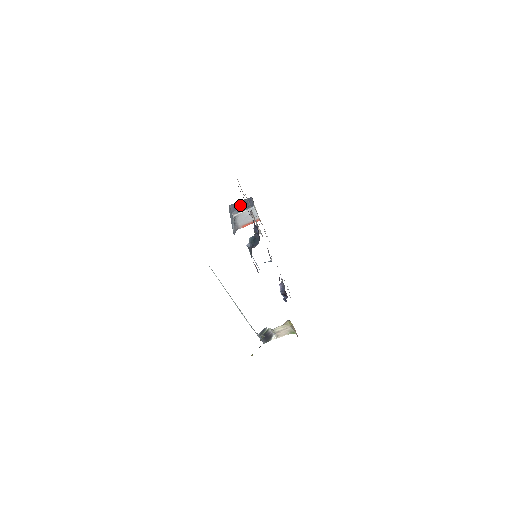
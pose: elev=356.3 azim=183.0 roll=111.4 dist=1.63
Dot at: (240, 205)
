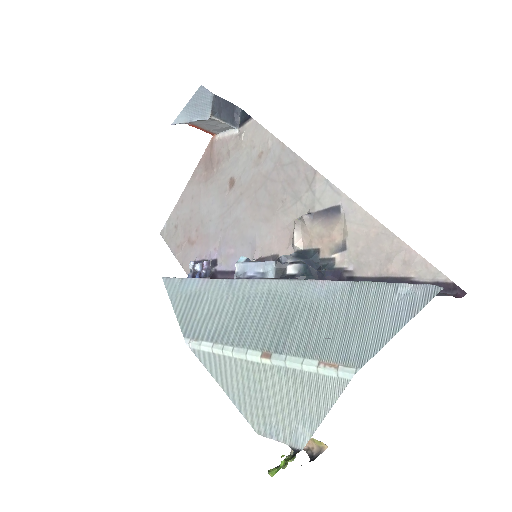
Dot at: (223, 107)
